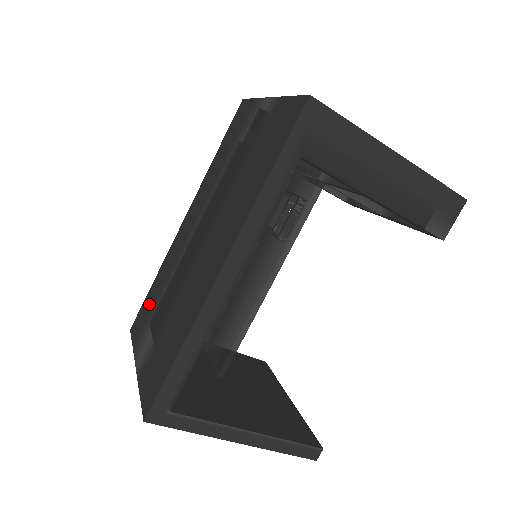
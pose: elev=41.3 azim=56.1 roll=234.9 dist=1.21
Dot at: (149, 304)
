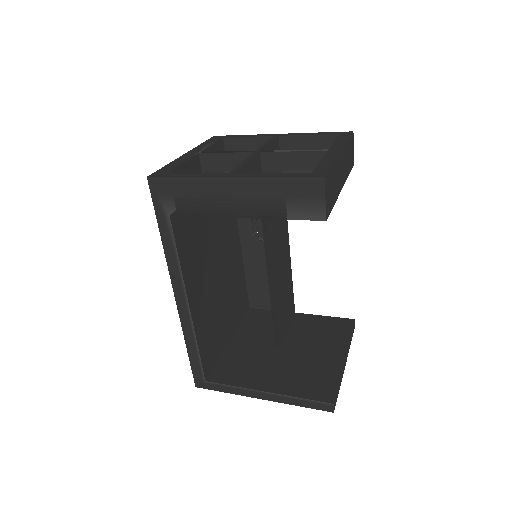
Dot at: occluded
